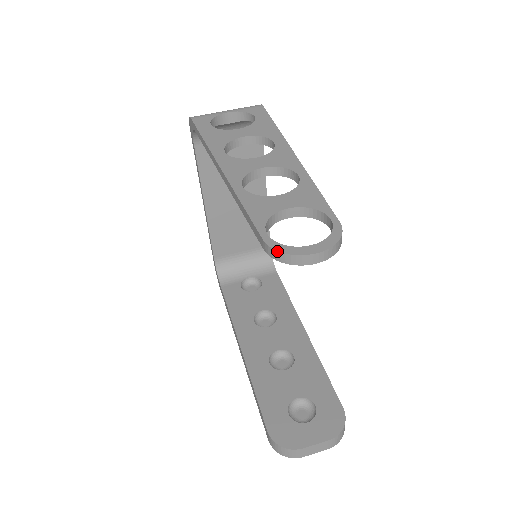
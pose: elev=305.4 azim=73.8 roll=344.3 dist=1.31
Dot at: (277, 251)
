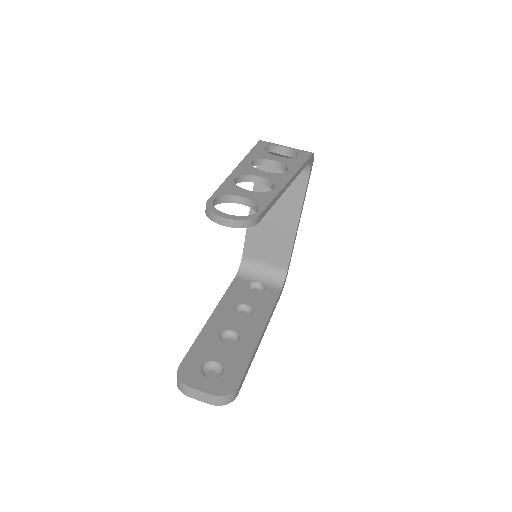
Dot at: (207, 207)
